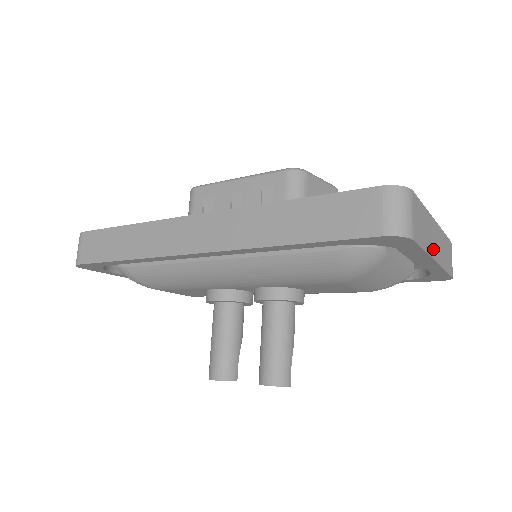
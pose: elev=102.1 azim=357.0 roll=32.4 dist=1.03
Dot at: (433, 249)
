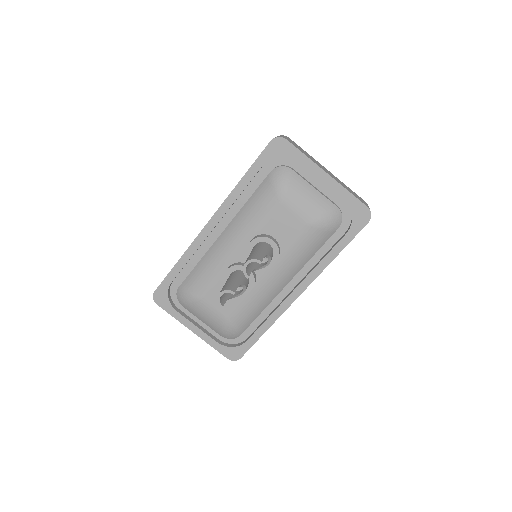
Dot at: (321, 168)
